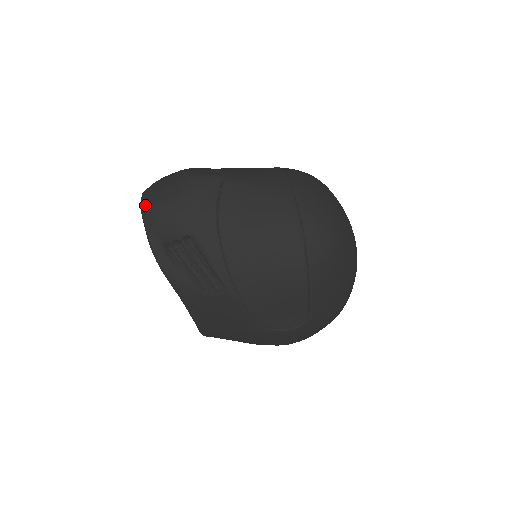
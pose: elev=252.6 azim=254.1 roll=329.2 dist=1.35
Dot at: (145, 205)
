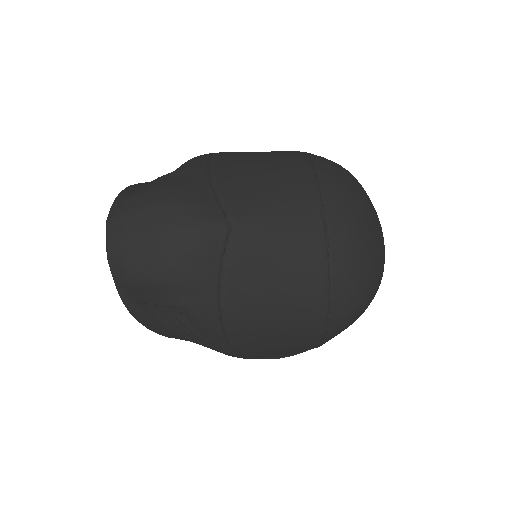
Dot at: (113, 254)
